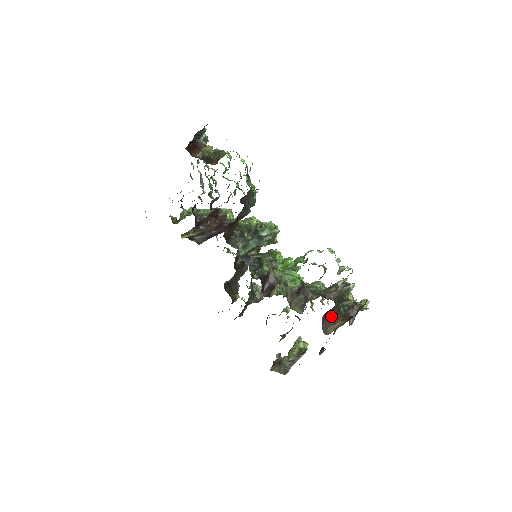
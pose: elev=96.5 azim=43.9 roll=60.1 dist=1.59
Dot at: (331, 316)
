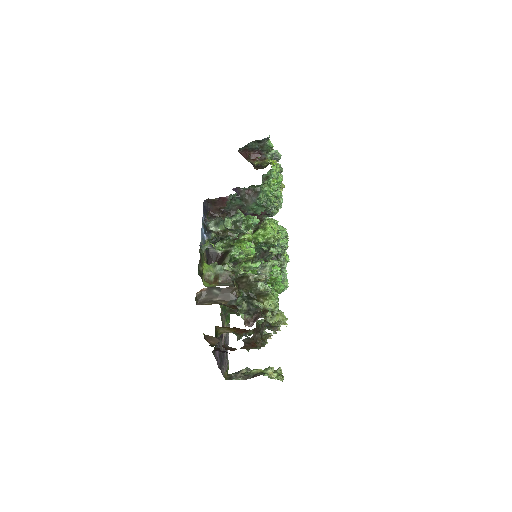
Dot at: (217, 296)
